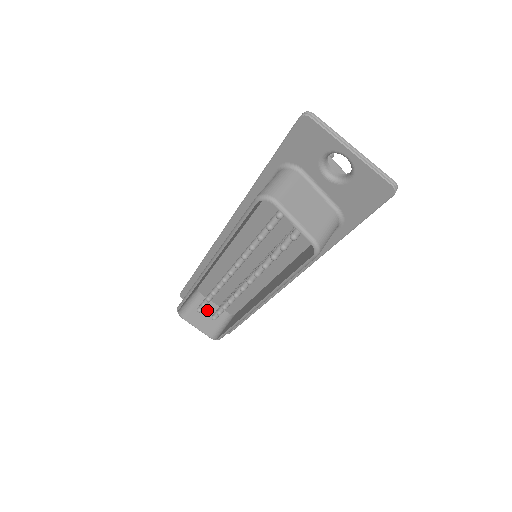
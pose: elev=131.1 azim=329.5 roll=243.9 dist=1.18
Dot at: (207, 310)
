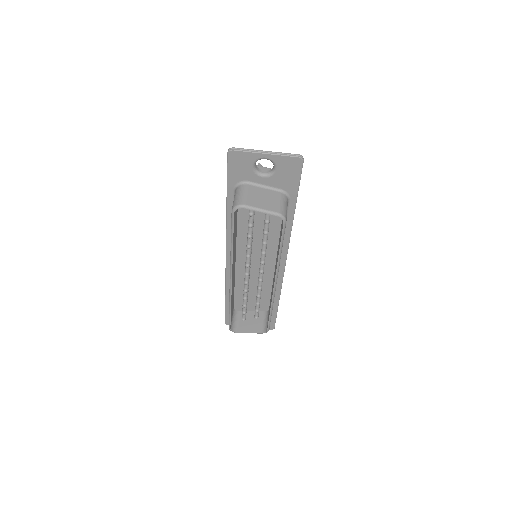
Dot at: (249, 318)
